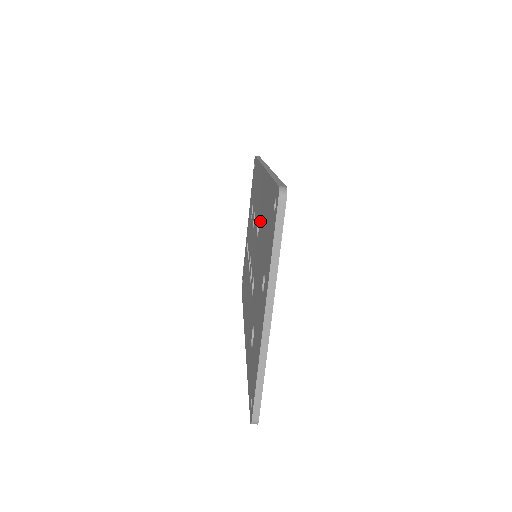
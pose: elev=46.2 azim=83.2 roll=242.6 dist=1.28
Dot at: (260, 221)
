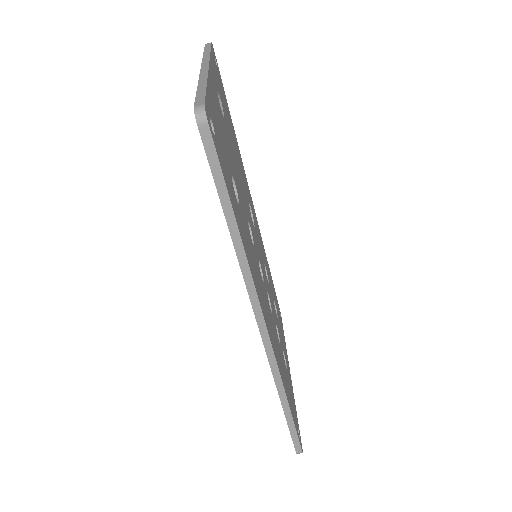
Dot at: occluded
